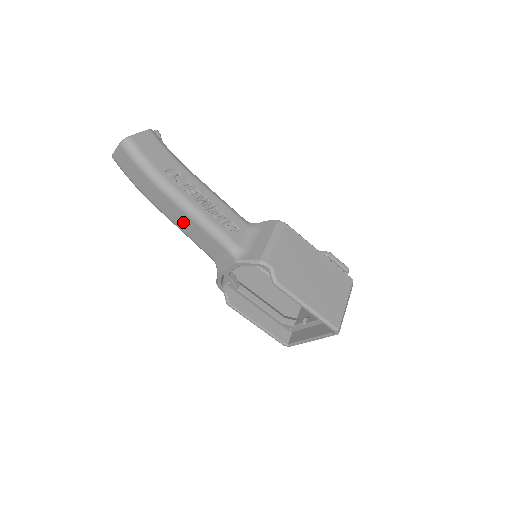
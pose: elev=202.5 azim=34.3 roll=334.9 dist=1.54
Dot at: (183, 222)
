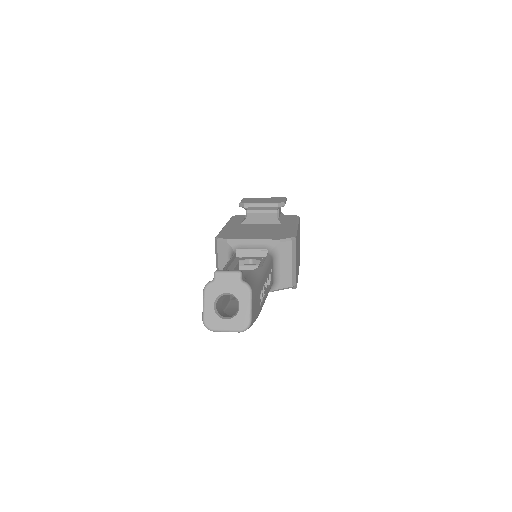
Dot at: occluded
